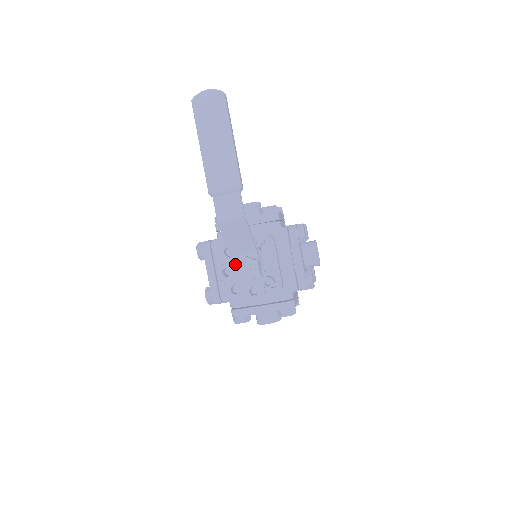
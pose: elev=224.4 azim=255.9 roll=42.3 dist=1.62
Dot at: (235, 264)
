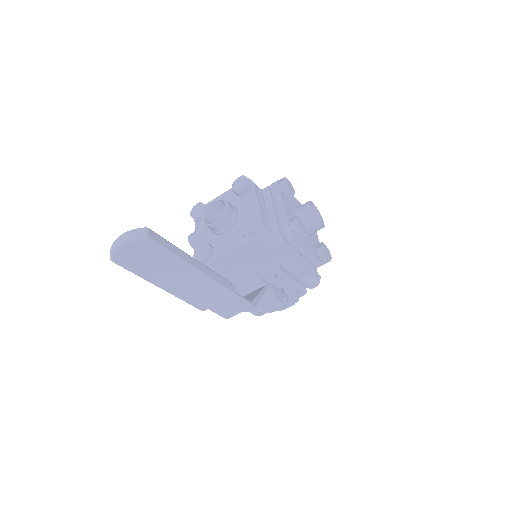
Dot at: occluded
